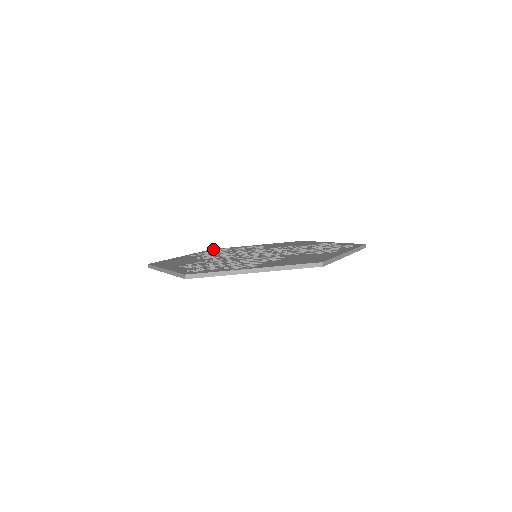
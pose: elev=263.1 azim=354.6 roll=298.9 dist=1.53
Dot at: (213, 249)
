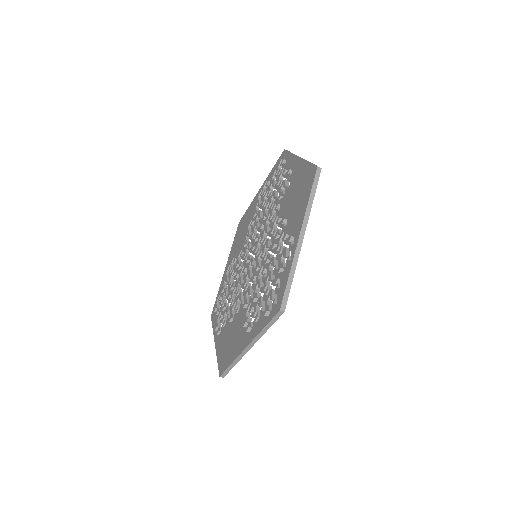
Dot at: (212, 315)
